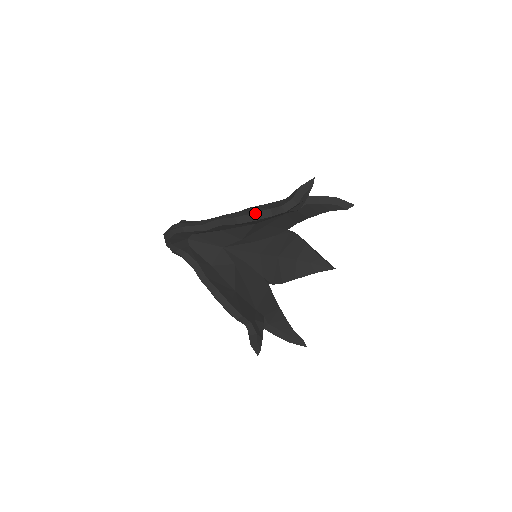
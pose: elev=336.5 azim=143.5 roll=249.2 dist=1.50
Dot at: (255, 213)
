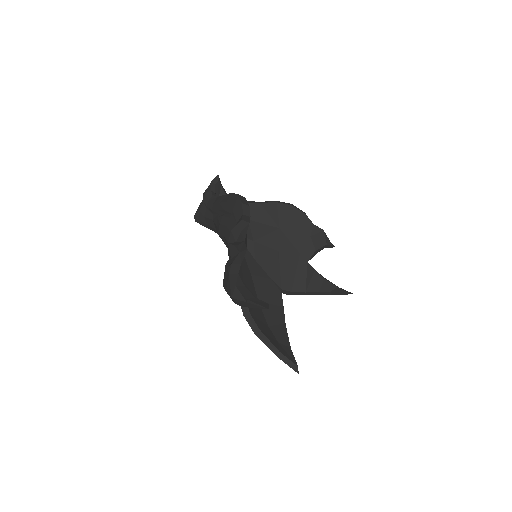
Dot at: (294, 206)
